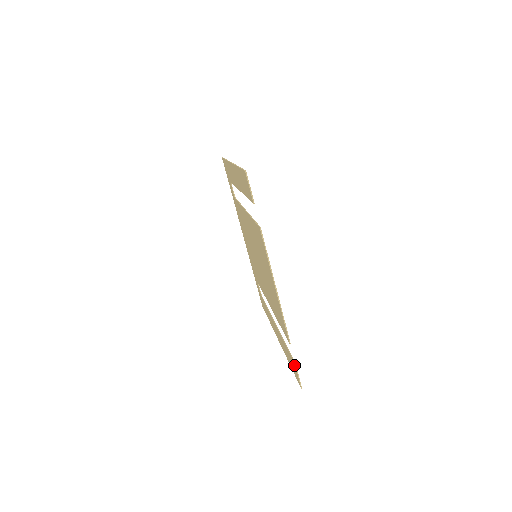
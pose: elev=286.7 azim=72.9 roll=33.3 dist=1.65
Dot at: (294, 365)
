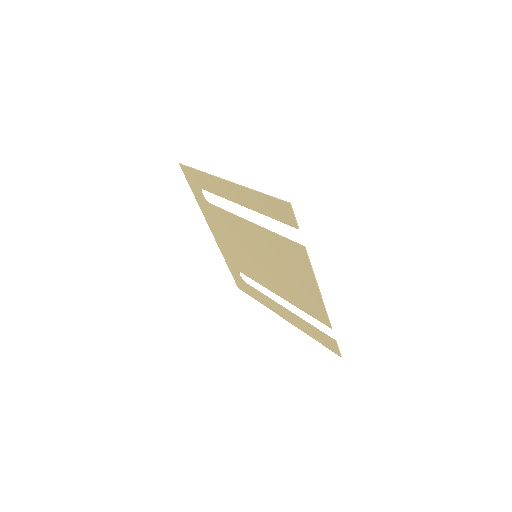
Dot at: (332, 342)
